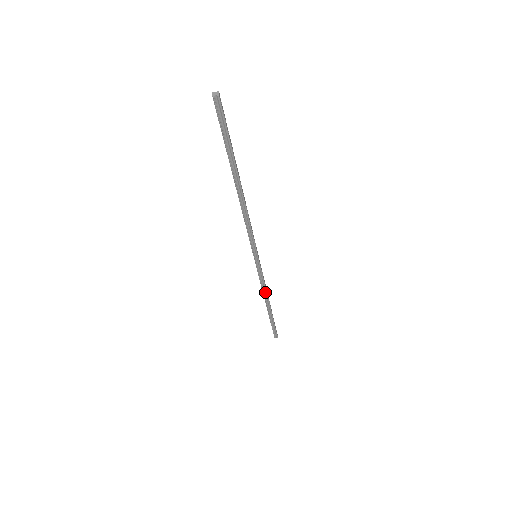
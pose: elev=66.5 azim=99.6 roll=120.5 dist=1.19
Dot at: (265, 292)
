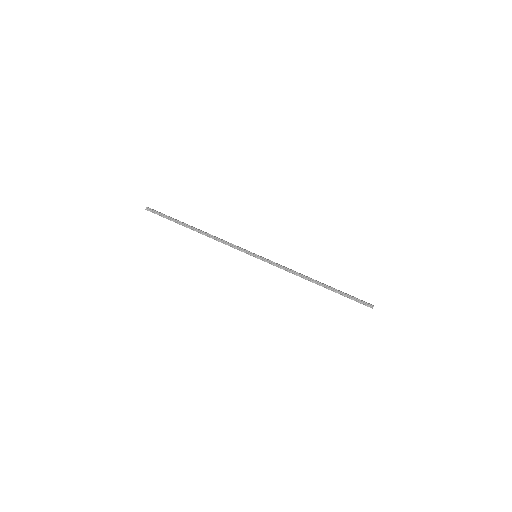
Dot at: (298, 274)
